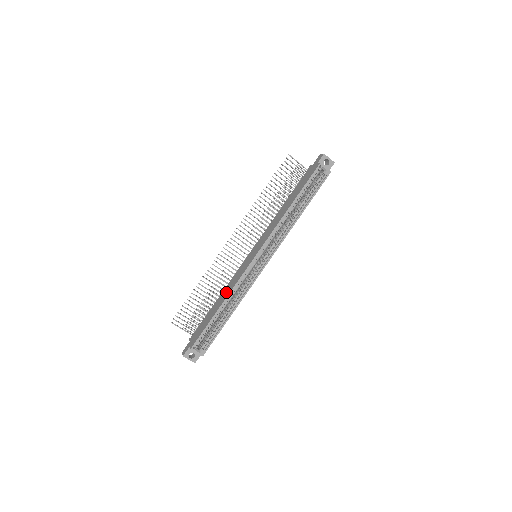
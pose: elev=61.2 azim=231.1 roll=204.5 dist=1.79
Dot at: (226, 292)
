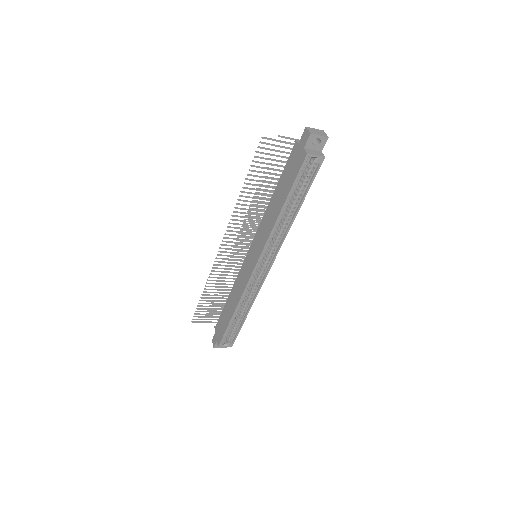
Dot at: (235, 297)
